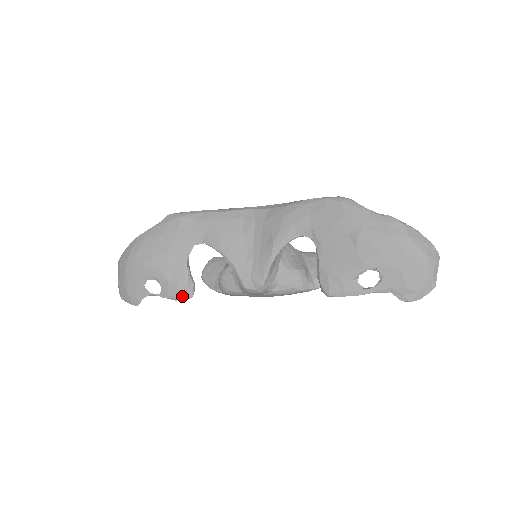
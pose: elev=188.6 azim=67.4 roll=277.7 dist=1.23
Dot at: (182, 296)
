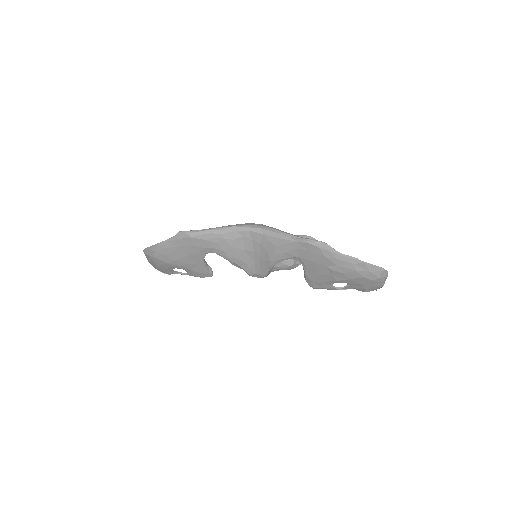
Dot at: occluded
